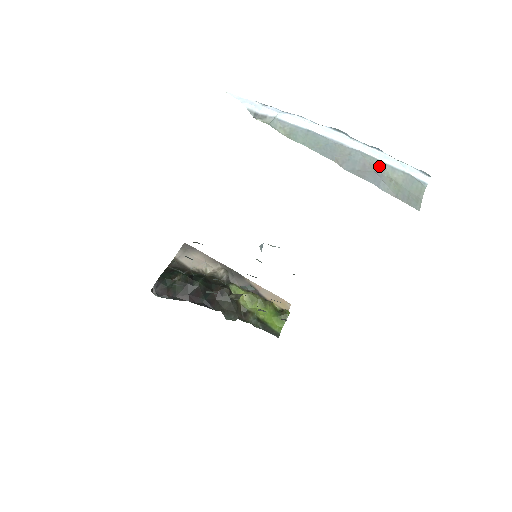
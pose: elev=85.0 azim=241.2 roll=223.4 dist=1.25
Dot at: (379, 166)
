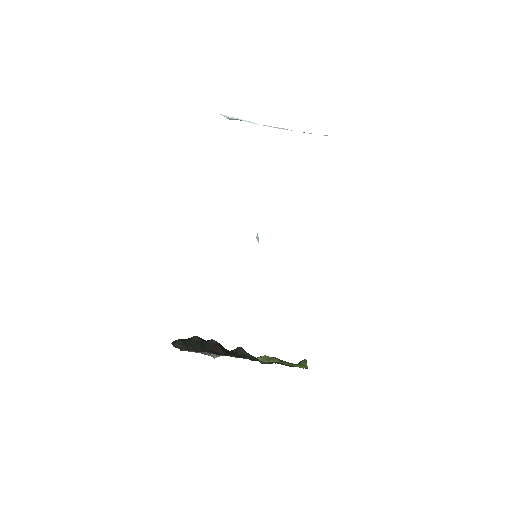
Dot at: occluded
